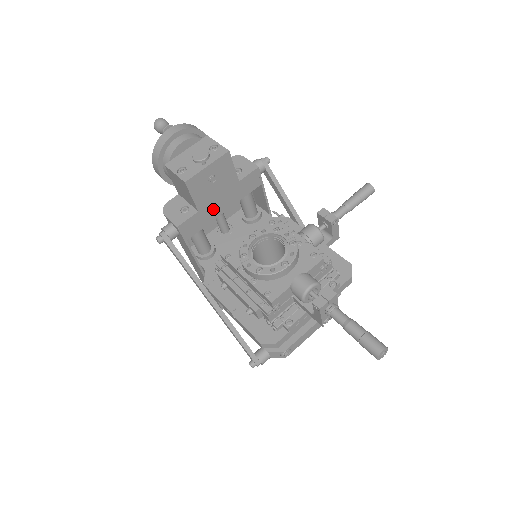
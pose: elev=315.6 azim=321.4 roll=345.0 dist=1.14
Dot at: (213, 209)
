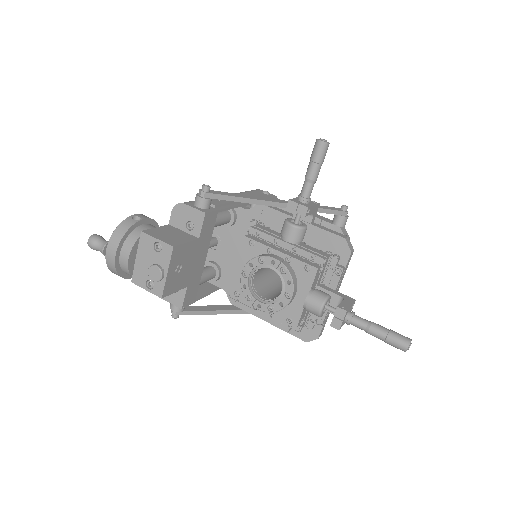
Dot at: (196, 270)
